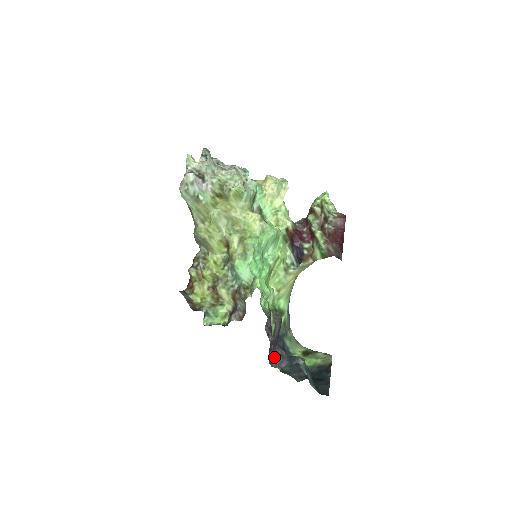
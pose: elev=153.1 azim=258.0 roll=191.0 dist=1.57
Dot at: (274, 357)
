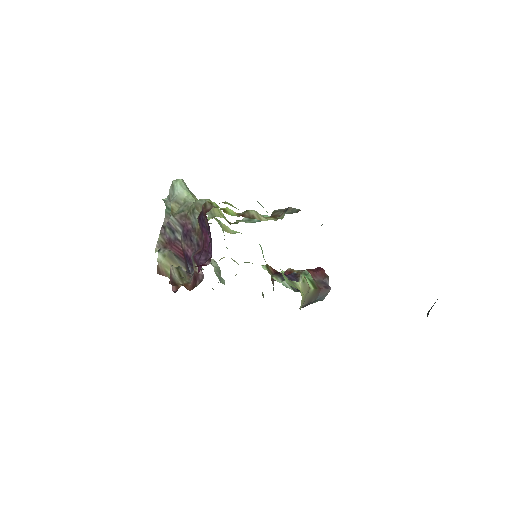
Dot at: occluded
